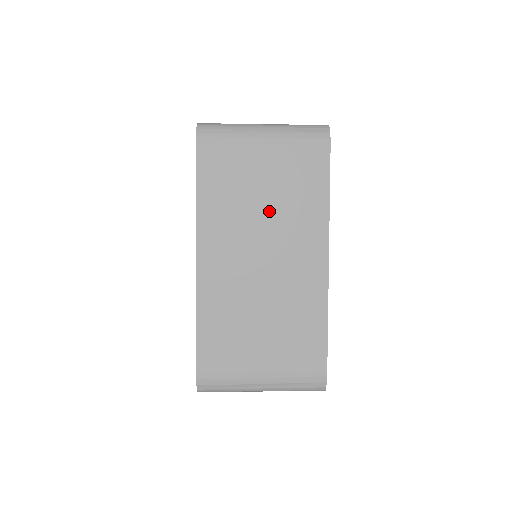
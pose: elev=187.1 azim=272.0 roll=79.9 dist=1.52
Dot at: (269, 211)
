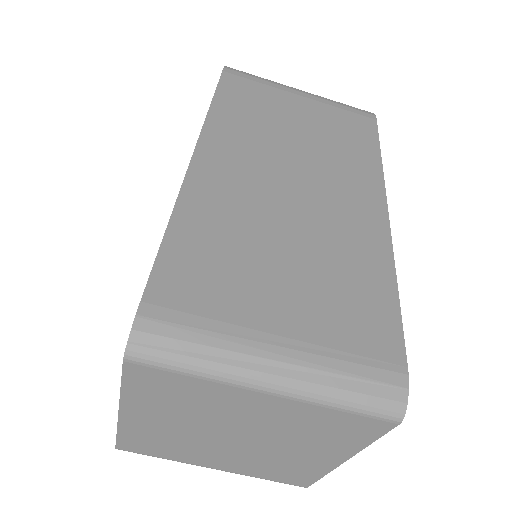
Dot at: (305, 143)
